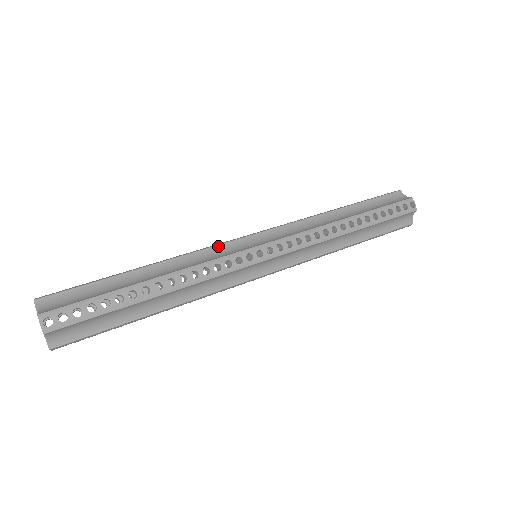
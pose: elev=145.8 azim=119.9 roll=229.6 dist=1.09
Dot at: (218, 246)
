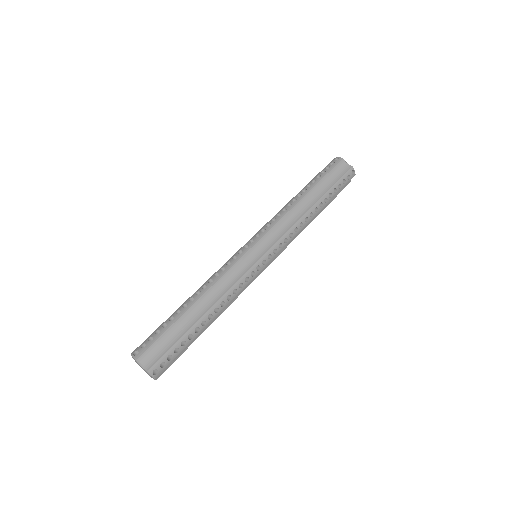
Dot at: (234, 265)
